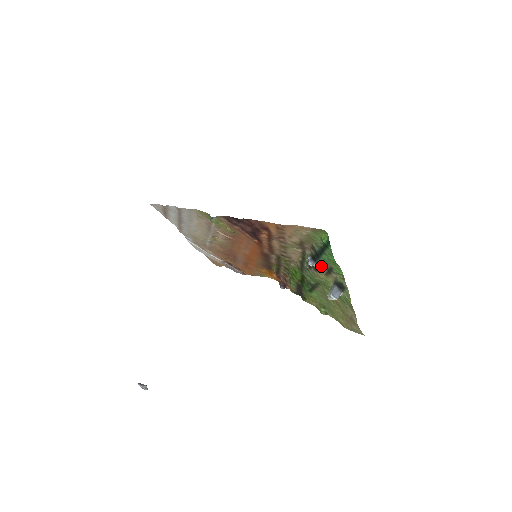
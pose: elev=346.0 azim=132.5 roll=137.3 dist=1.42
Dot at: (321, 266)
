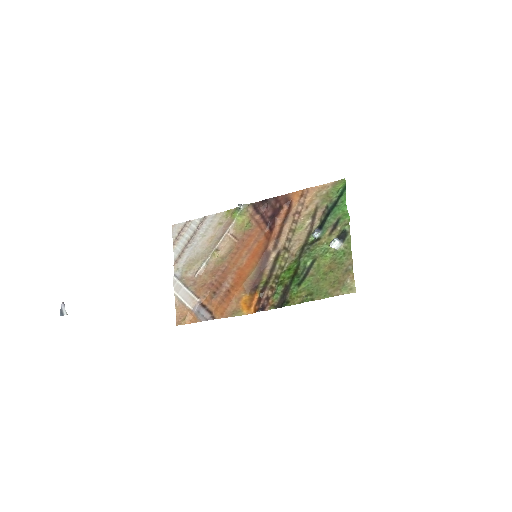
Dot at: (327, 228)
